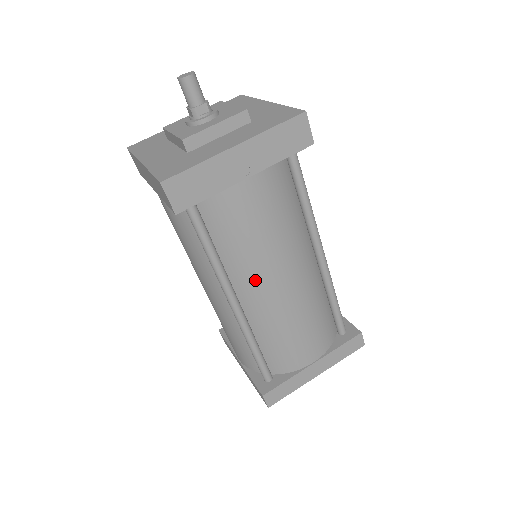
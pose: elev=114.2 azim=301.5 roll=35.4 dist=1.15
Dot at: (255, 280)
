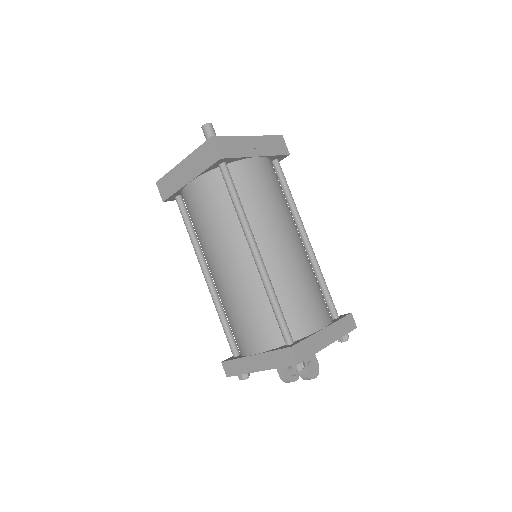
Dot at: (270, 233)
